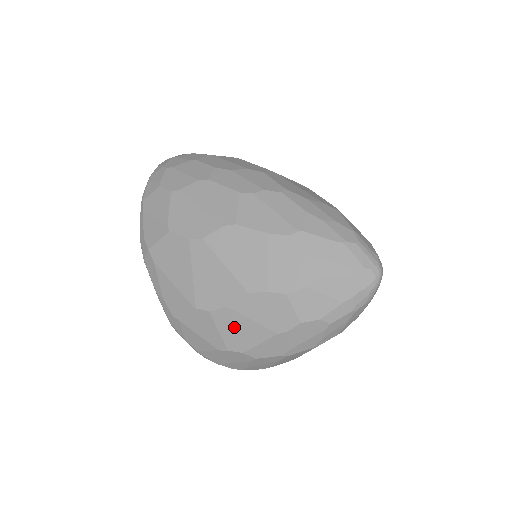
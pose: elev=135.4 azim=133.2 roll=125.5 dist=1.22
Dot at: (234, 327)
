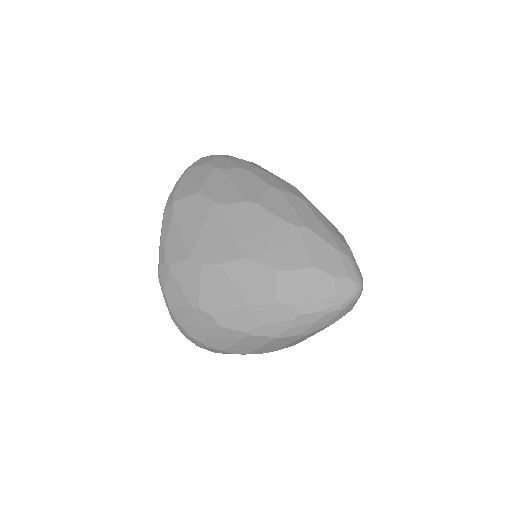
Dot at: (215, 286)
